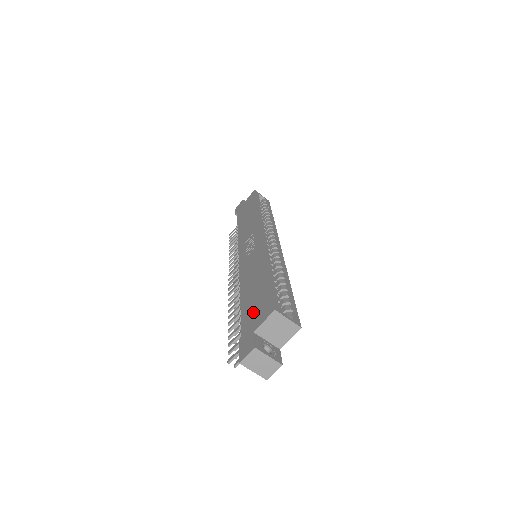
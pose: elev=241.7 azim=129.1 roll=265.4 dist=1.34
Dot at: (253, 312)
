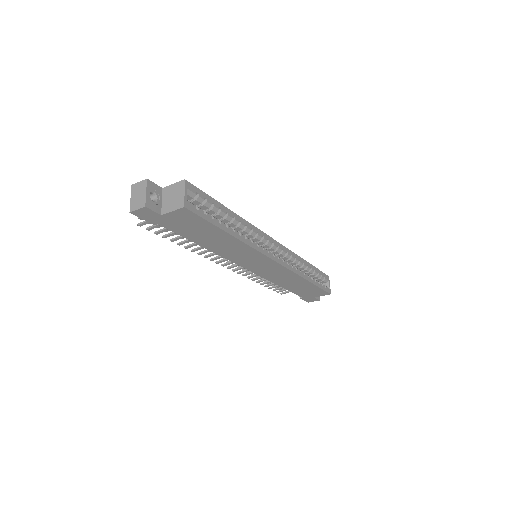
Dot at: occluded
